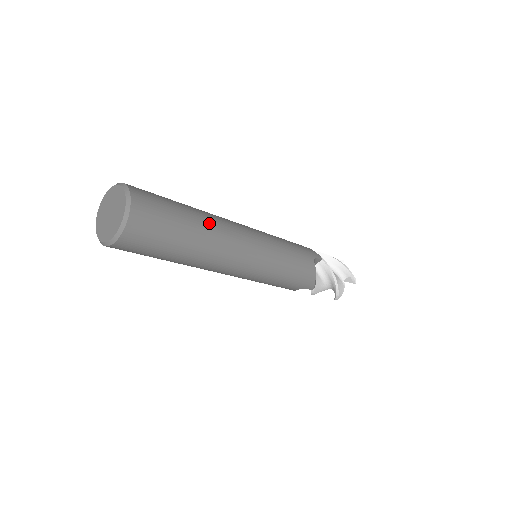
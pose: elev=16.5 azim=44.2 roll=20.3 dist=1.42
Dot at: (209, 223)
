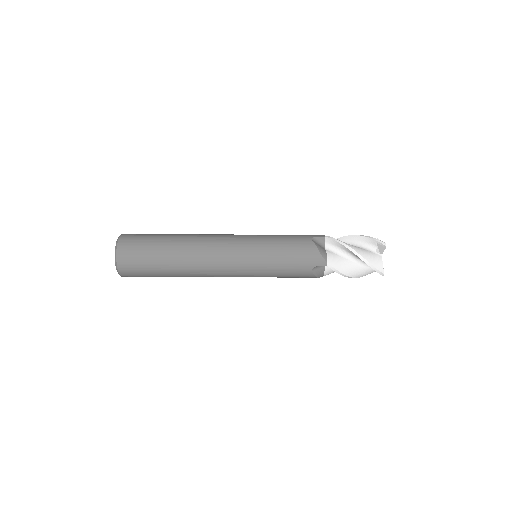
Dot at: (185, 236)
